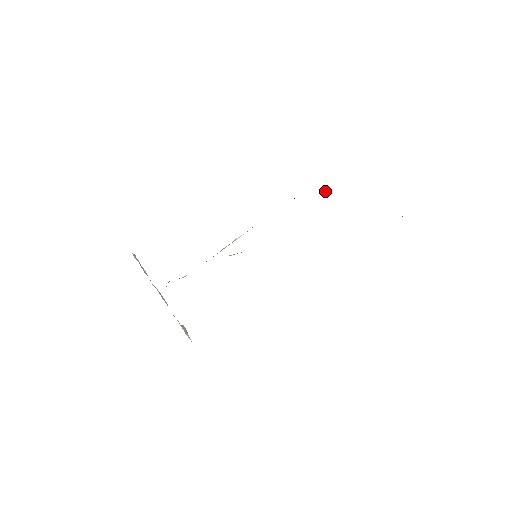
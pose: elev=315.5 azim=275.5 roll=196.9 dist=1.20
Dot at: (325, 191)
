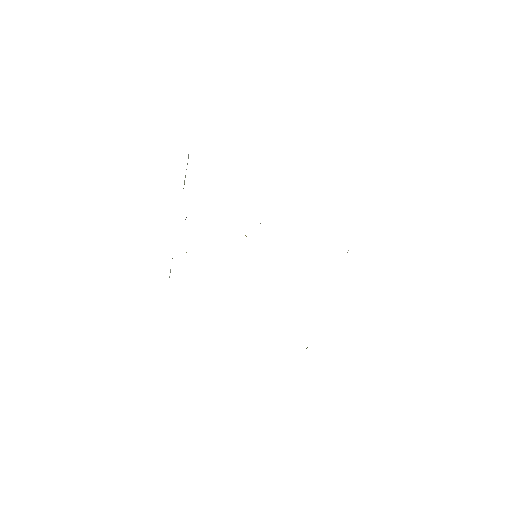
Dot at: occluded
